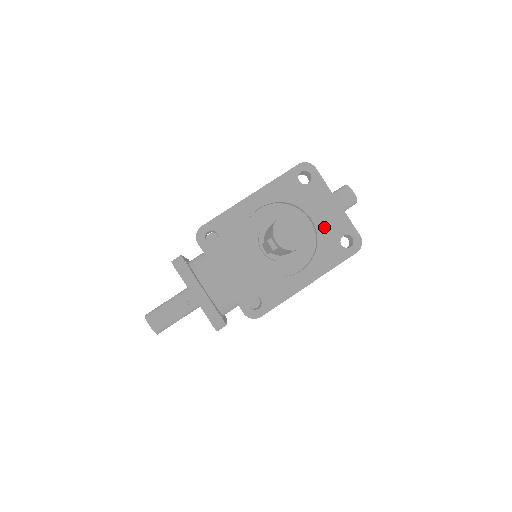
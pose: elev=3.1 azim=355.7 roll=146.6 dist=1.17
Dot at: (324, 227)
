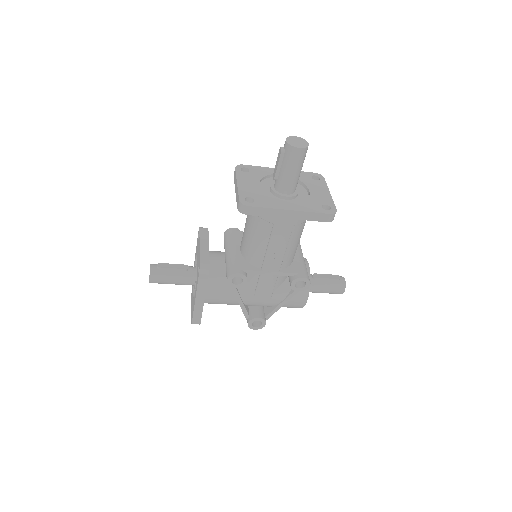
Dot at: (315, 197)
